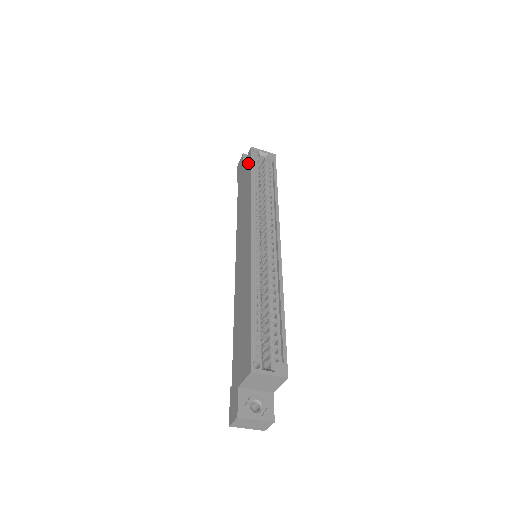
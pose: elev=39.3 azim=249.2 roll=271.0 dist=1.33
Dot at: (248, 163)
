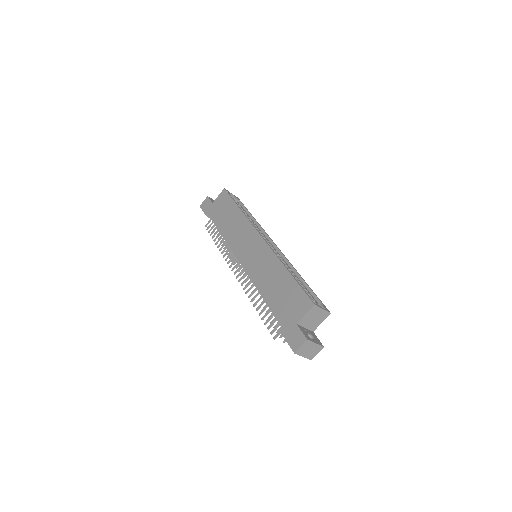
Dot at: (225, 198)
